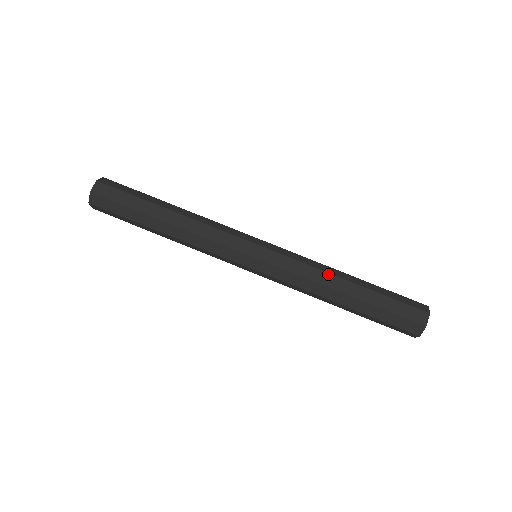
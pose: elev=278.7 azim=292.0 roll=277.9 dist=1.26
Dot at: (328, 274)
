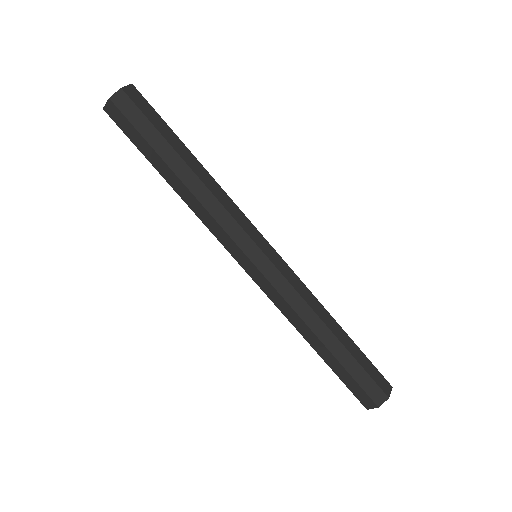
Dot at: (322, 306)
